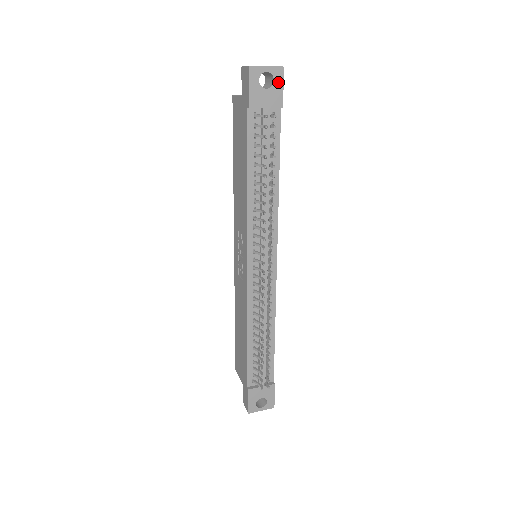
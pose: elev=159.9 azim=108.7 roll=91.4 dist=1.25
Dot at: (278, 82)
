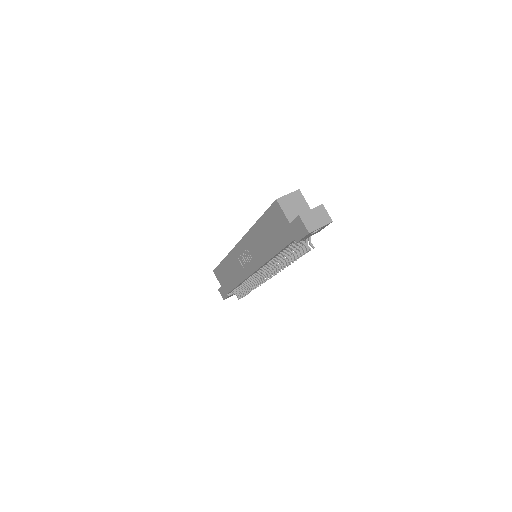
Dot at: (324, 227)
